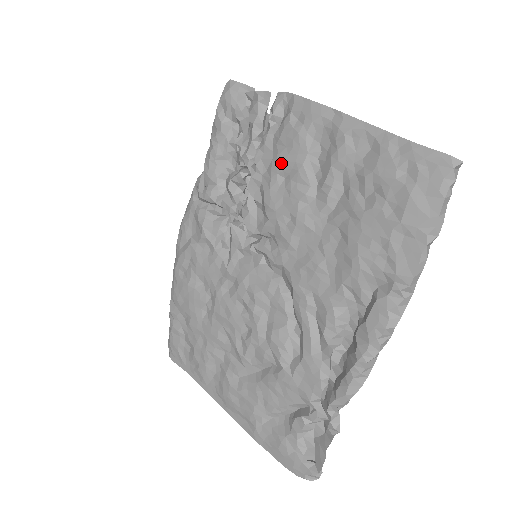
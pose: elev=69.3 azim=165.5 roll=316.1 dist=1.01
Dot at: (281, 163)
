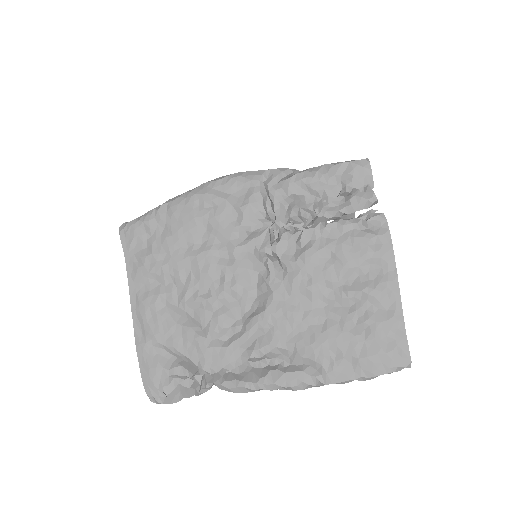
Dot at: (340, 249)
